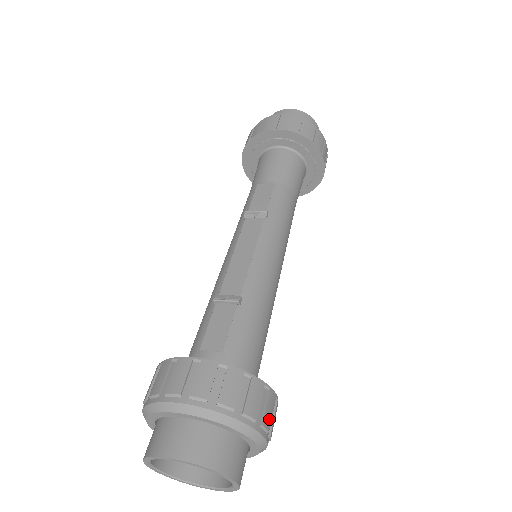
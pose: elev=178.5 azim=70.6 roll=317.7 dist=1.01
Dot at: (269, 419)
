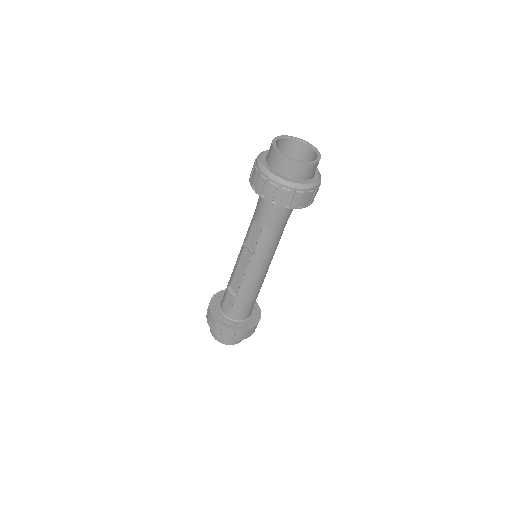
Dot at: (248, 335)
